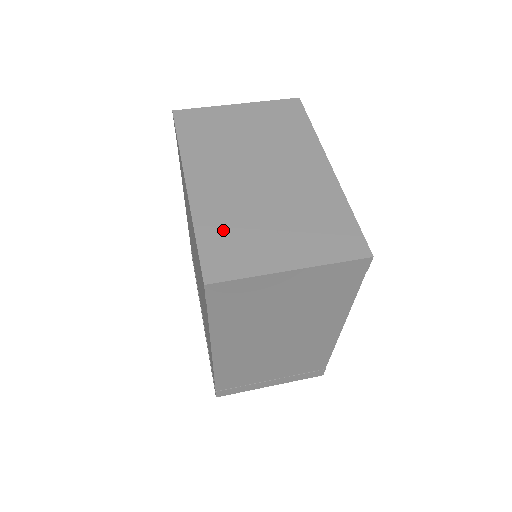
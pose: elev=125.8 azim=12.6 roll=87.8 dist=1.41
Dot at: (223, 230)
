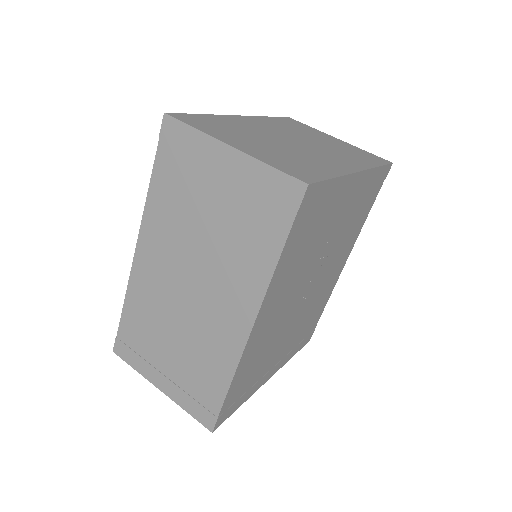
Dot at: (223, 123)
